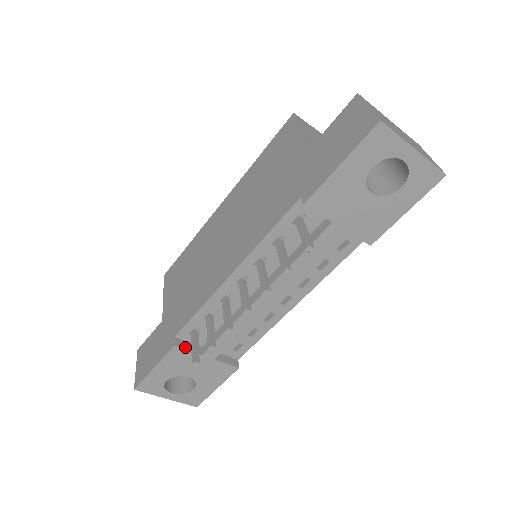
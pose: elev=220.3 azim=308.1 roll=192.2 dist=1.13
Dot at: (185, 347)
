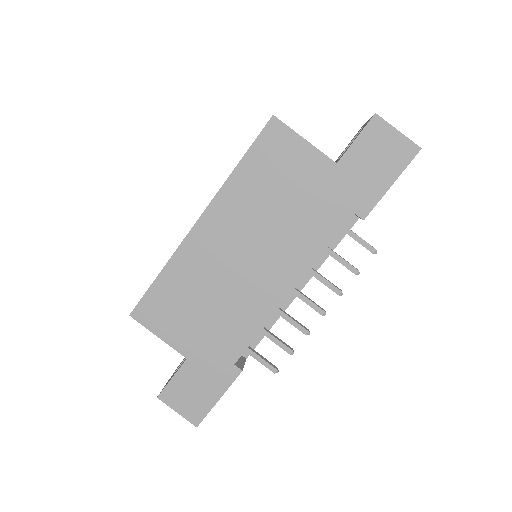
Dot at: (242, 365)
